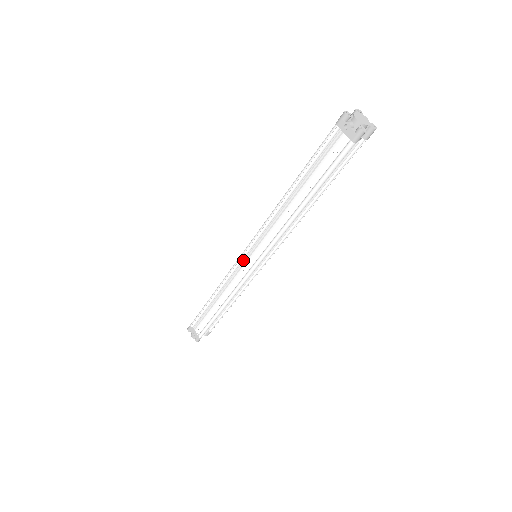
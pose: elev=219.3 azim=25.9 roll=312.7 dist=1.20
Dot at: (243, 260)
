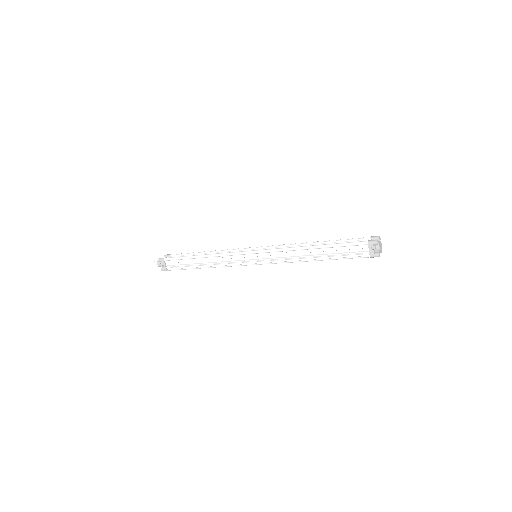
Dot at: (247, 255)
